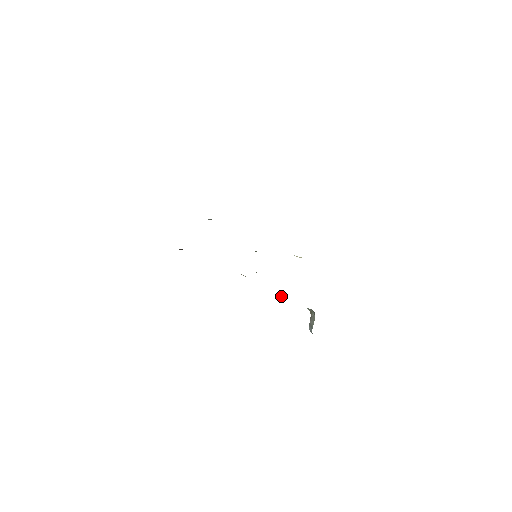
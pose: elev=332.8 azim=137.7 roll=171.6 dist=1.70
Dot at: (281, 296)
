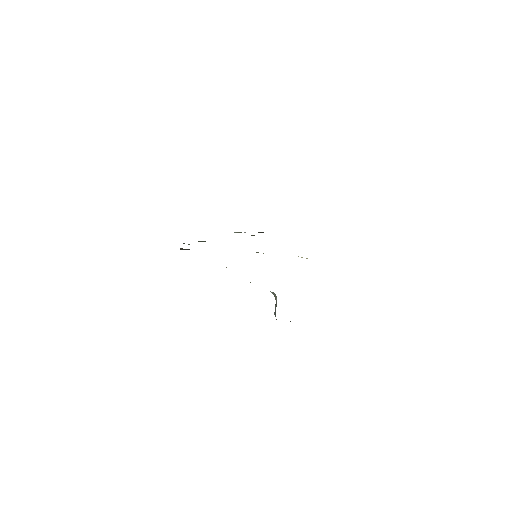
Dot at: (250, 282)
